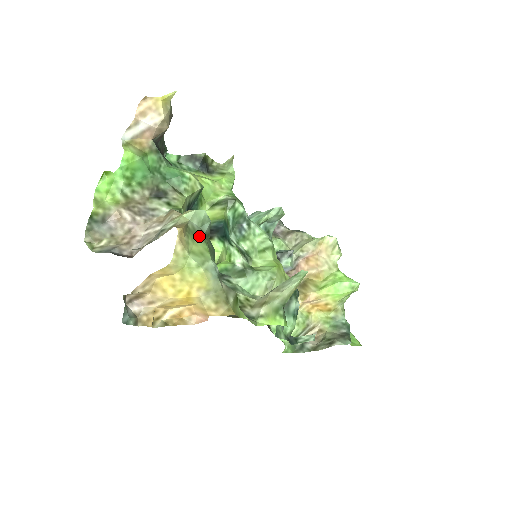
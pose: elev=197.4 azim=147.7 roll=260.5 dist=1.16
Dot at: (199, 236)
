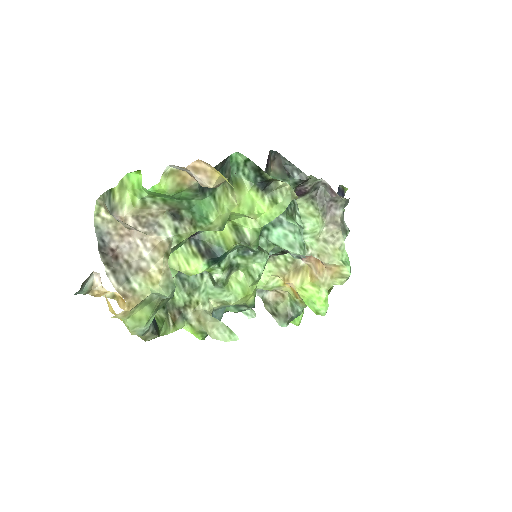
Dot at: (152, 304)
